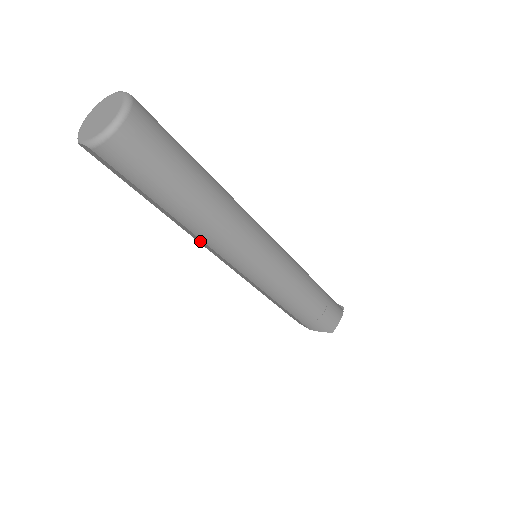
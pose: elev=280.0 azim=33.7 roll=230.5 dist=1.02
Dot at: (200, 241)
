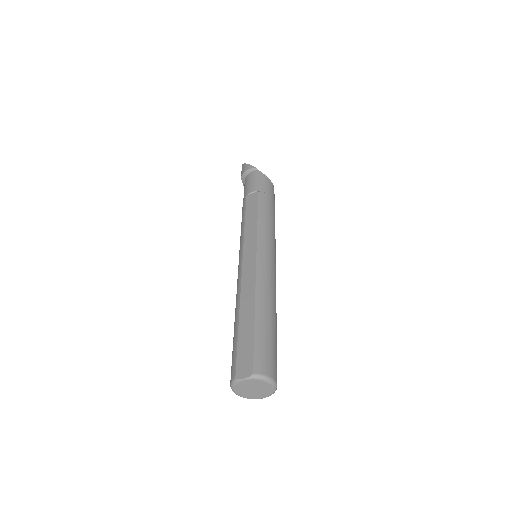
Dot at: occluded
